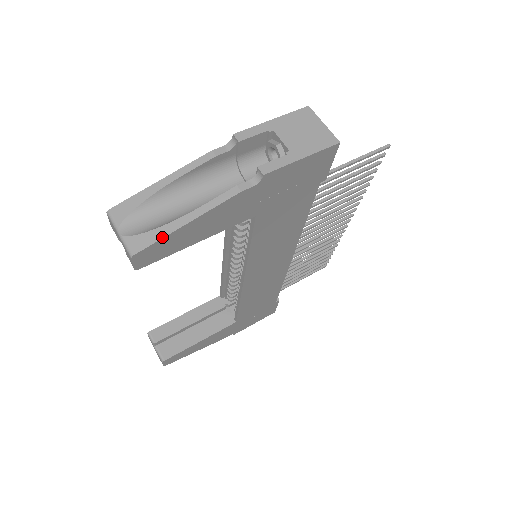
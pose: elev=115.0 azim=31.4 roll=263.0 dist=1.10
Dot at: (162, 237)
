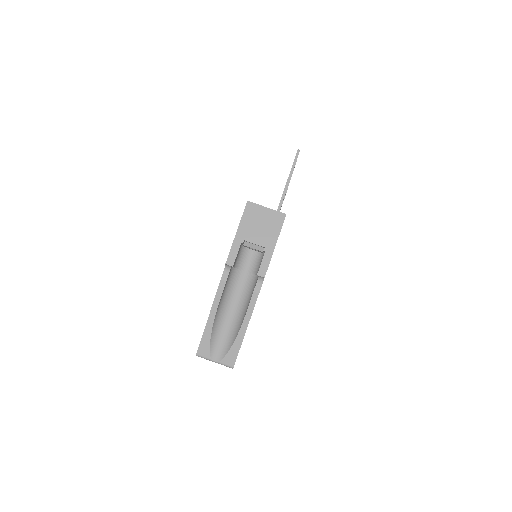
Dot at: (239, 348)
